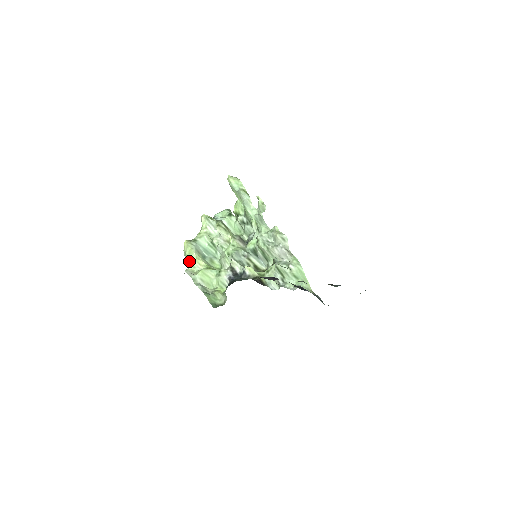
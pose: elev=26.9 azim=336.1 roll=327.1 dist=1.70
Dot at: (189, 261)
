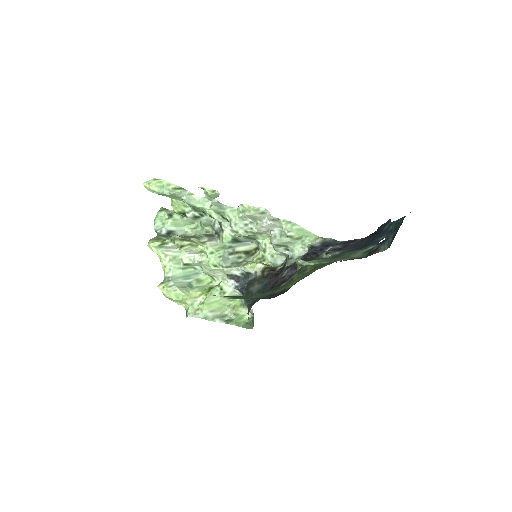
Dot at: (181, 302)
